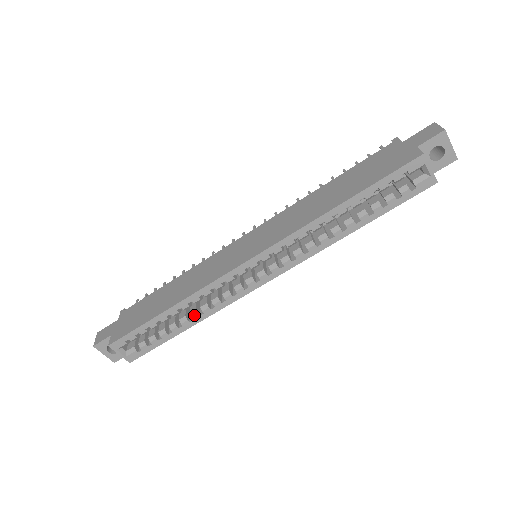
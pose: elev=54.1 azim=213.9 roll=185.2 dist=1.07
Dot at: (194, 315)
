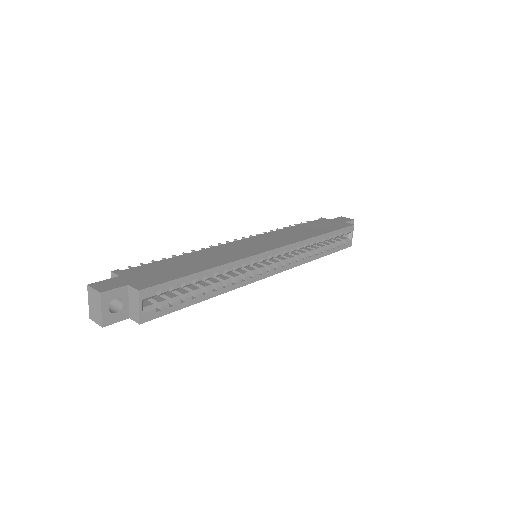
Dot at: (219, 285)
